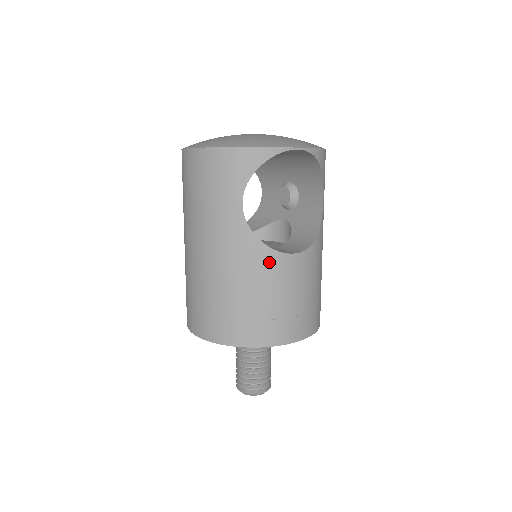
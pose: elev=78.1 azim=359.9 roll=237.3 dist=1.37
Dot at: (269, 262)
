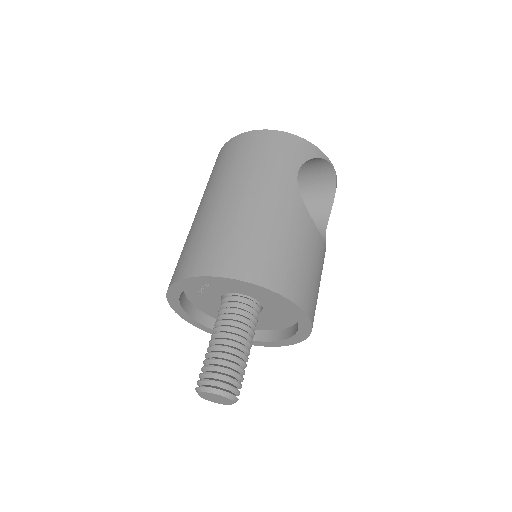
Dot at: (308, 226)
